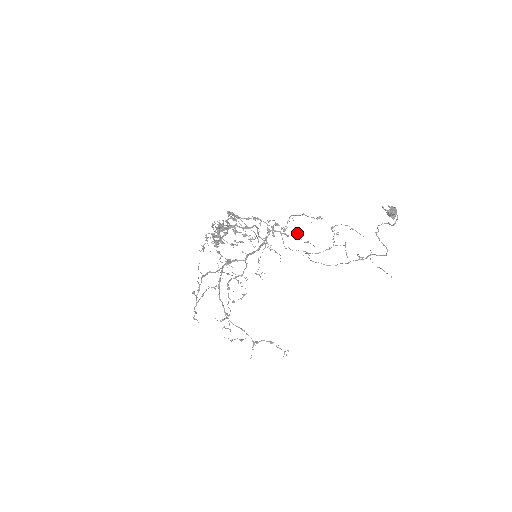
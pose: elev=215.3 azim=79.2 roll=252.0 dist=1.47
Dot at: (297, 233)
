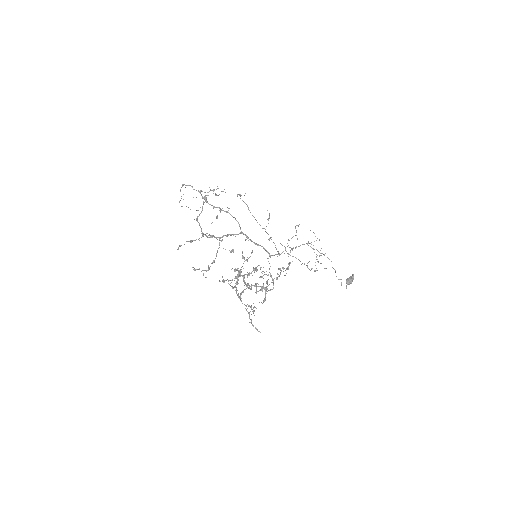
Dot at: occluded
